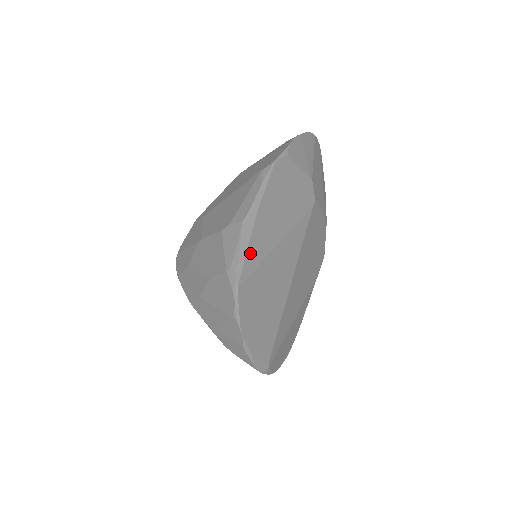
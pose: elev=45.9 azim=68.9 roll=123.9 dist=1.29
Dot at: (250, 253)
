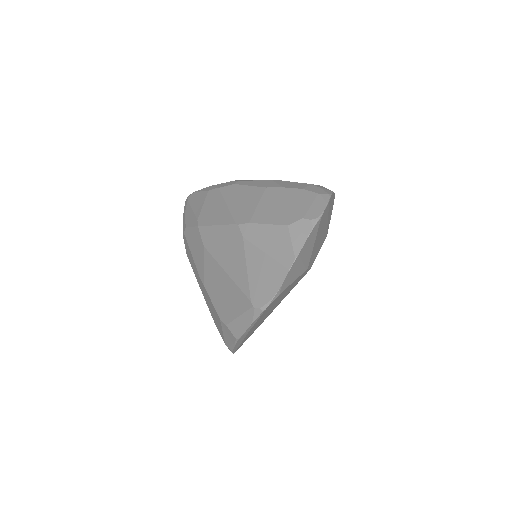
Dot at: (243, 341)
